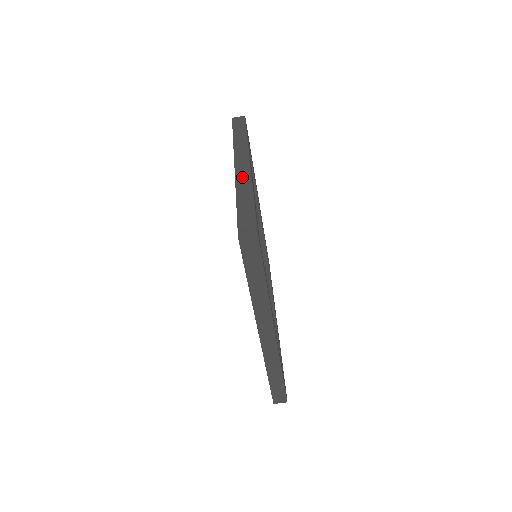
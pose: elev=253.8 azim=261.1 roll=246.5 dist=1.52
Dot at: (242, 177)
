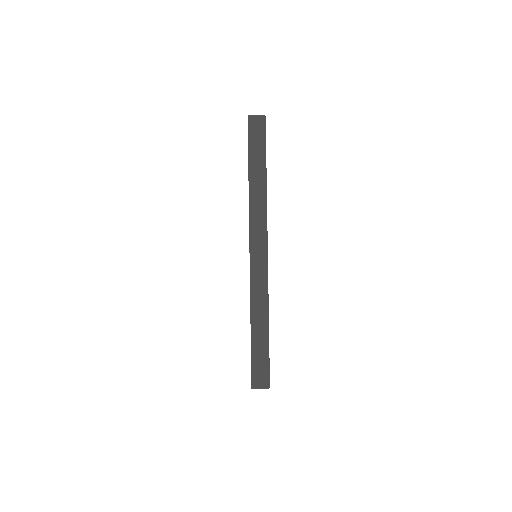
Dot at: occluded
